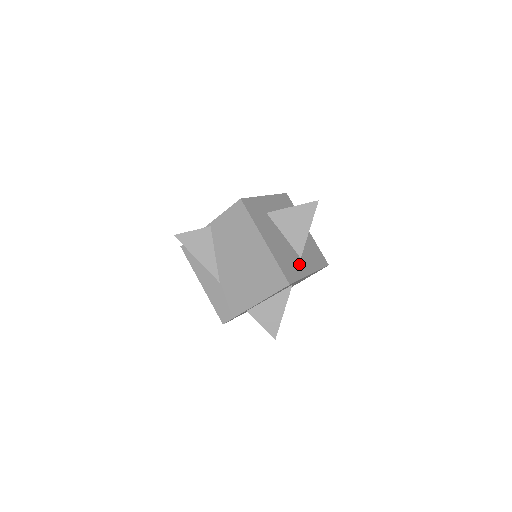
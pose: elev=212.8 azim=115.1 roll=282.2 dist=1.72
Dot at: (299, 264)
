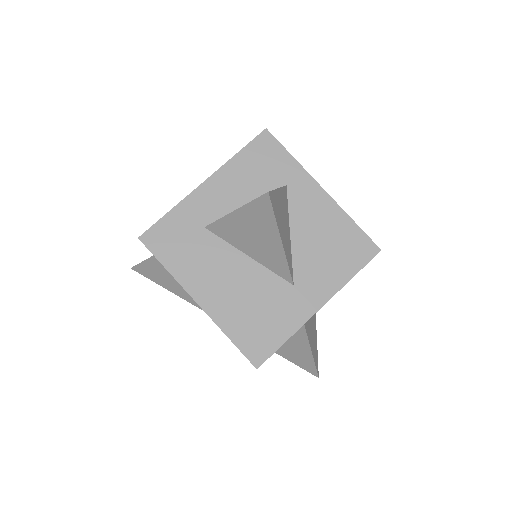
Dot at: (287, 303)
